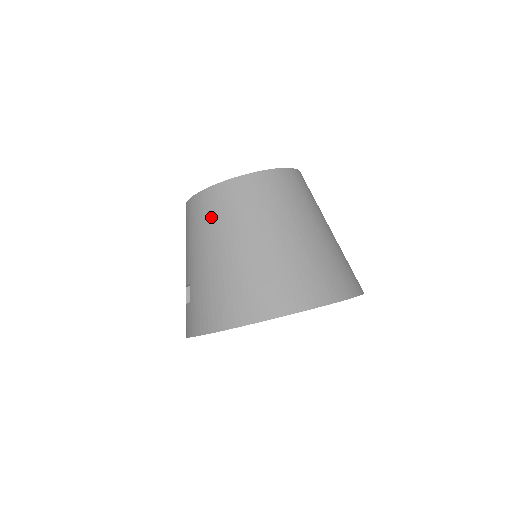
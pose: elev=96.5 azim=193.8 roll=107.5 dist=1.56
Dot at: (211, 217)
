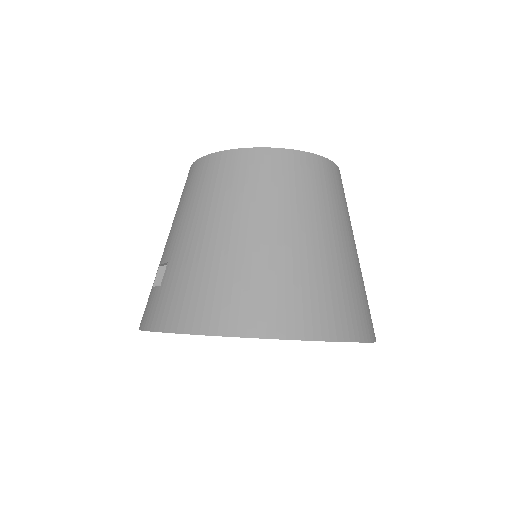
Dot at: (225, 186)
